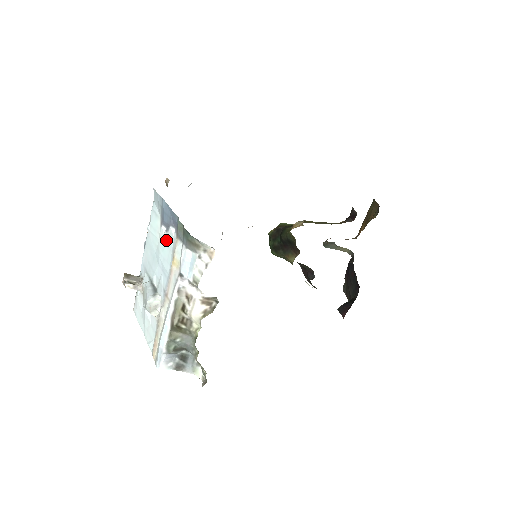
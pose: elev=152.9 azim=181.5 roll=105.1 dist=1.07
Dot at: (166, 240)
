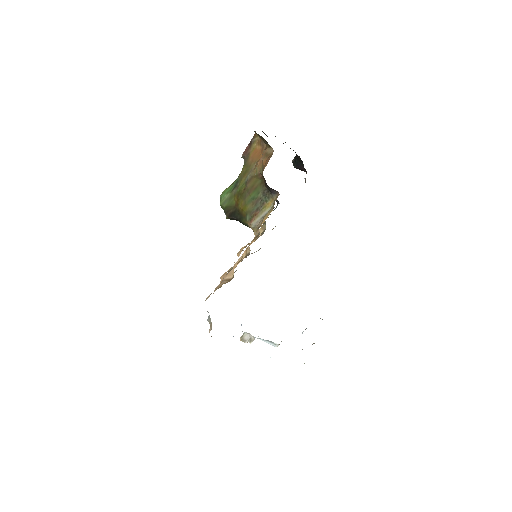
Dot at: occluded
